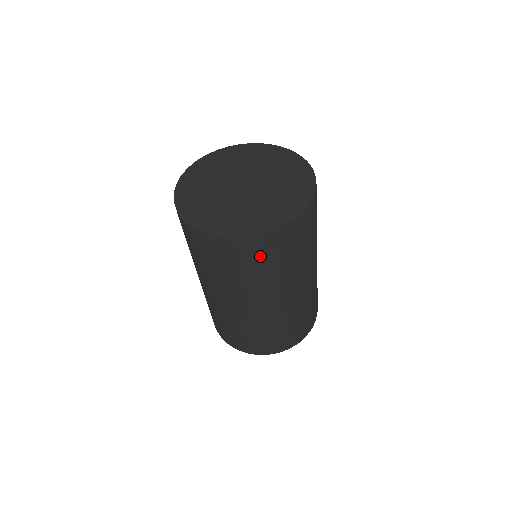
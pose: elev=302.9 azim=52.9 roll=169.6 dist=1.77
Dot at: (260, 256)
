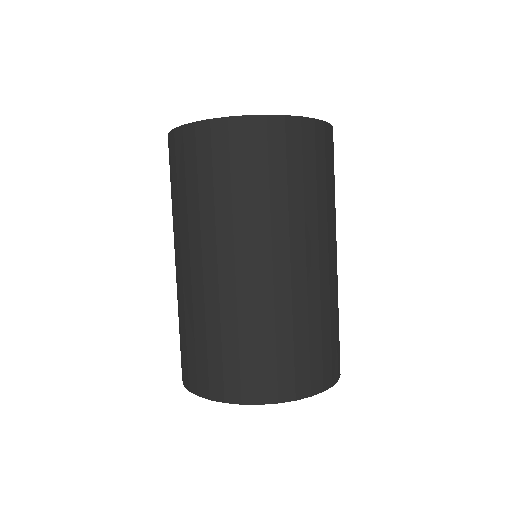
Dot at: (223, 157)
